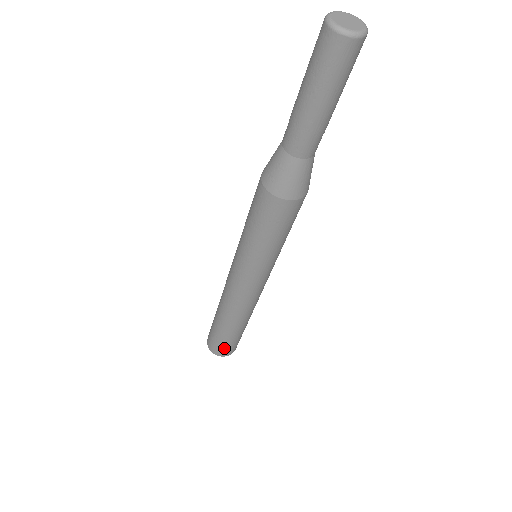
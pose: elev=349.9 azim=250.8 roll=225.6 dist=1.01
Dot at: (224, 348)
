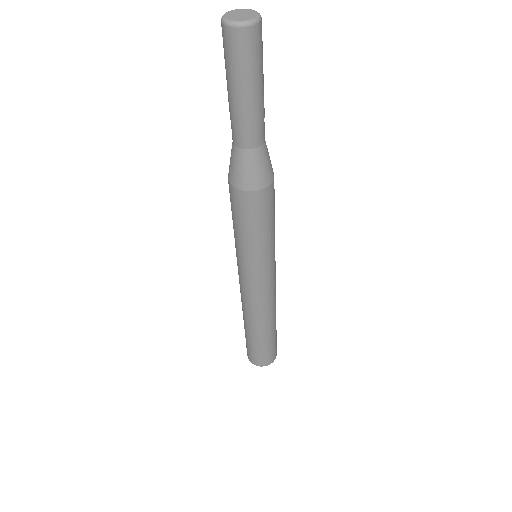
Dot at: (268, 355)
